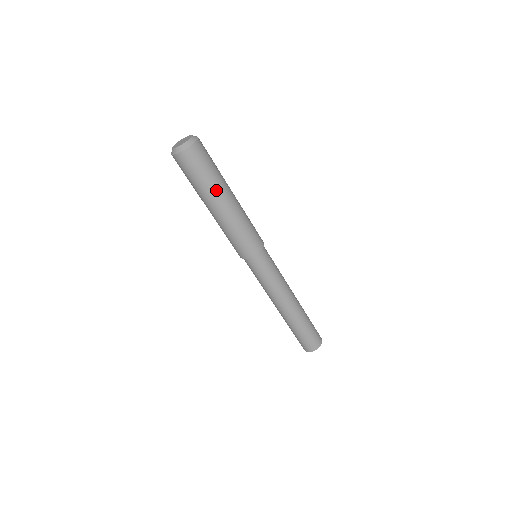
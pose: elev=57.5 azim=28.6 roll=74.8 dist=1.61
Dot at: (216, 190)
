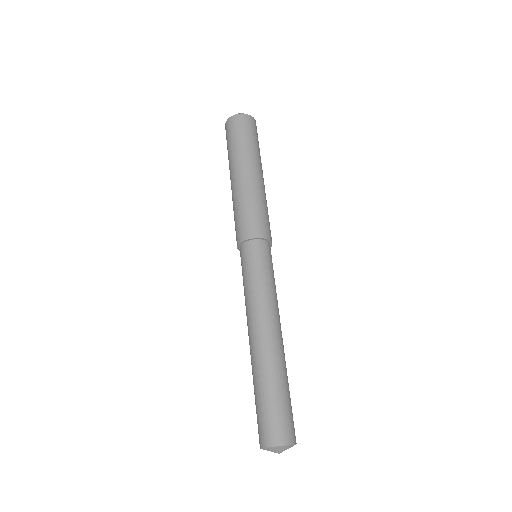
Dot at: (257, 158)
